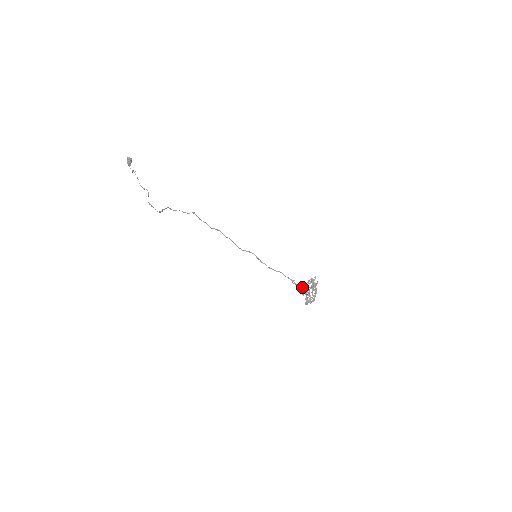
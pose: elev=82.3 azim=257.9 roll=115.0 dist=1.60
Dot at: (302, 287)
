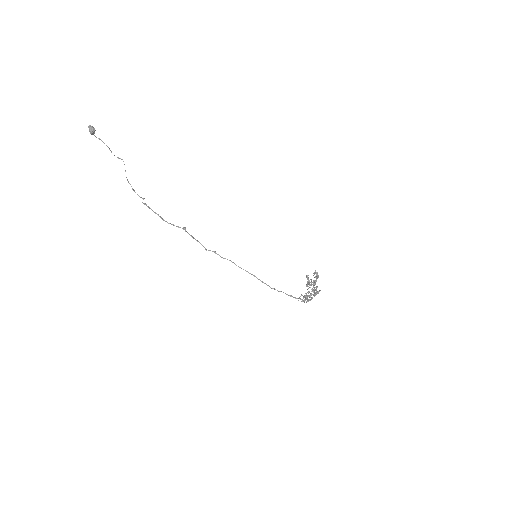
Dot at: (304, 297)
